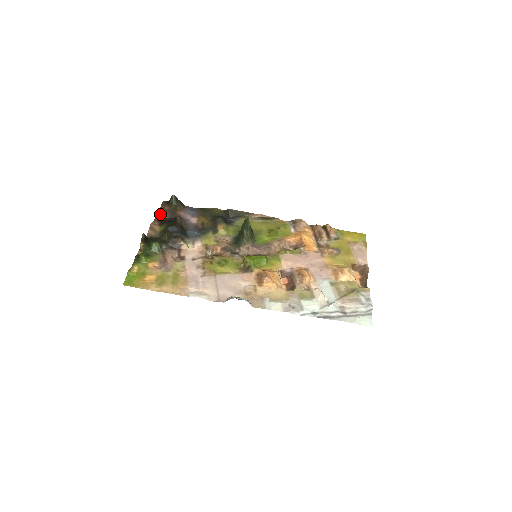
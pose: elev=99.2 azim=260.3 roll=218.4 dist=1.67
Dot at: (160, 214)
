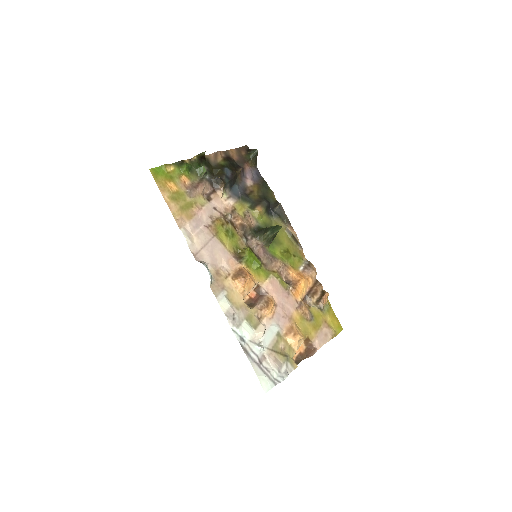
Dot at: (234, 151)
